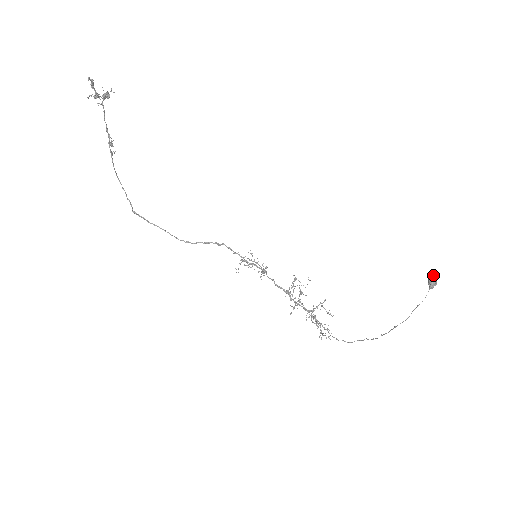
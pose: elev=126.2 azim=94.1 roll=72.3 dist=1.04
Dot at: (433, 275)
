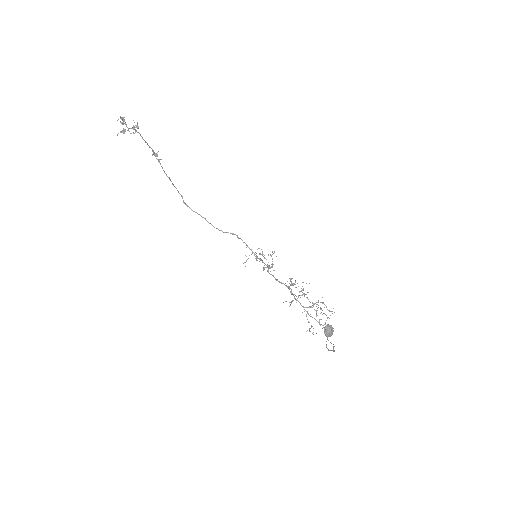
Dot at: (326, 327)
